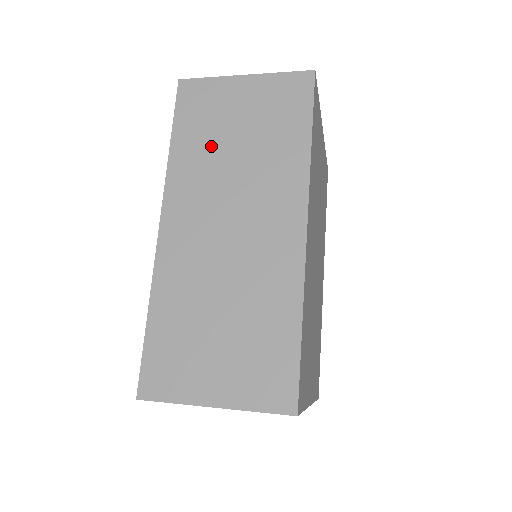
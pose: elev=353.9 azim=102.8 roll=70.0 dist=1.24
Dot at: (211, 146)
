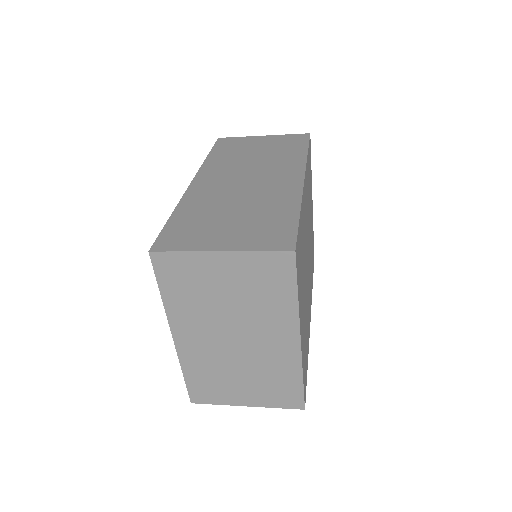
Dot at: (237, 155)
